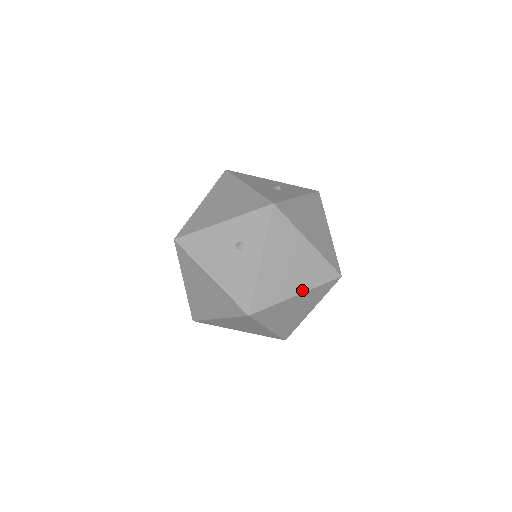
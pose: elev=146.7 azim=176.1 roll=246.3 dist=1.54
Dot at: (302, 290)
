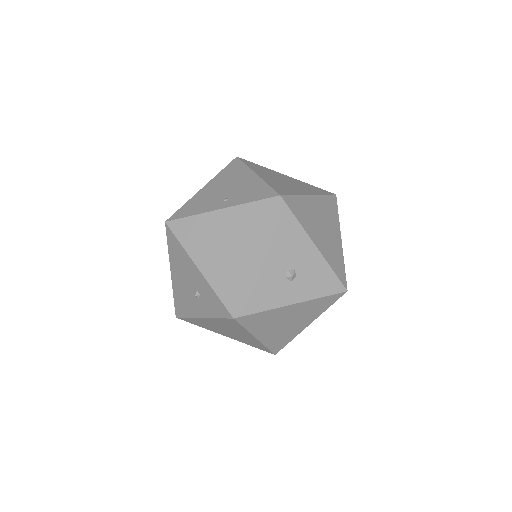
Dot at: (232, 338)
